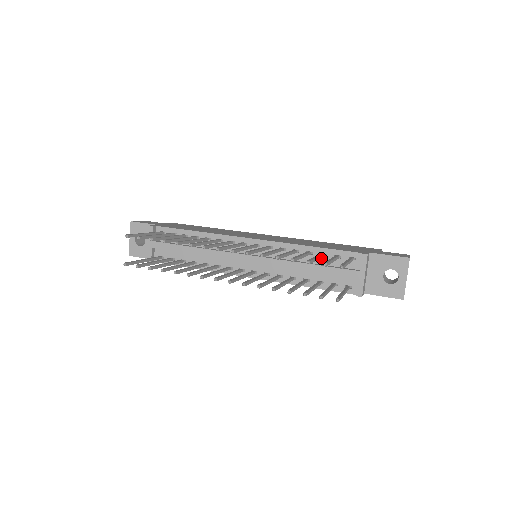
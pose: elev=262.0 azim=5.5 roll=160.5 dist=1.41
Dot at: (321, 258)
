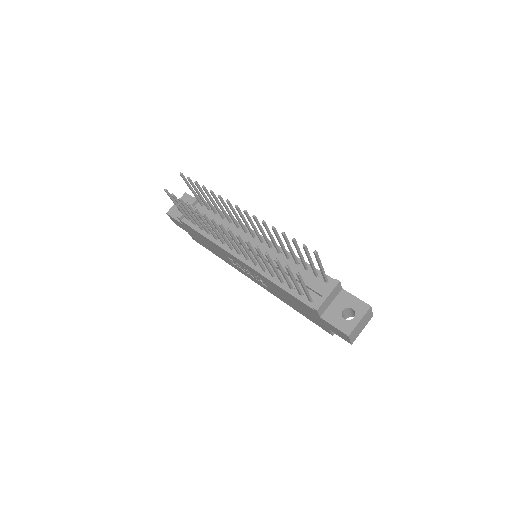
Dot at: (303, 271)
